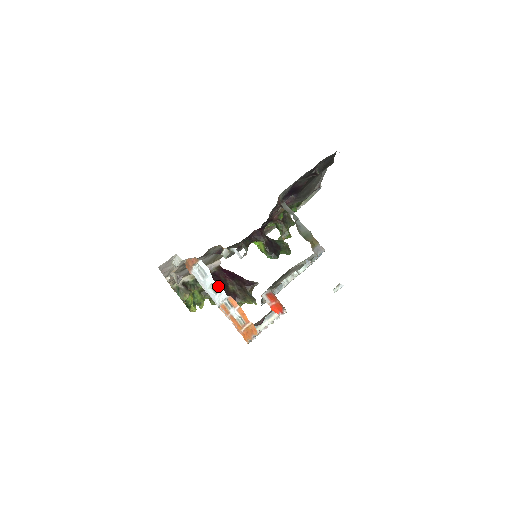
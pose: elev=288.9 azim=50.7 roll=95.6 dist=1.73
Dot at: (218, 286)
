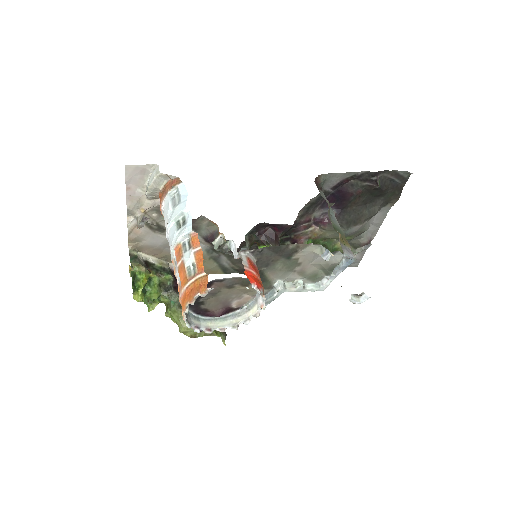
Dot at: (187, 217)
